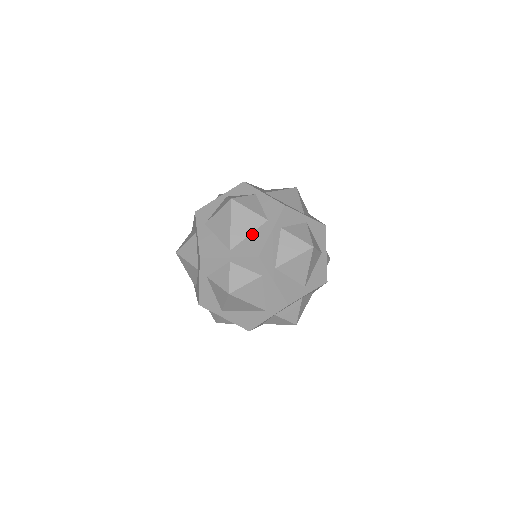
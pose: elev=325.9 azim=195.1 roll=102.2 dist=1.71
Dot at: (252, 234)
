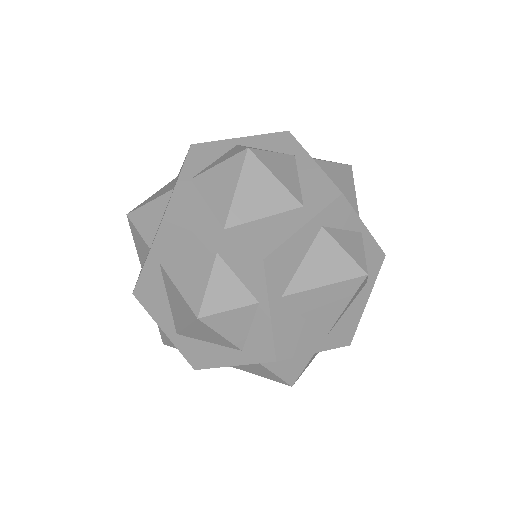
Dot at: occluded
